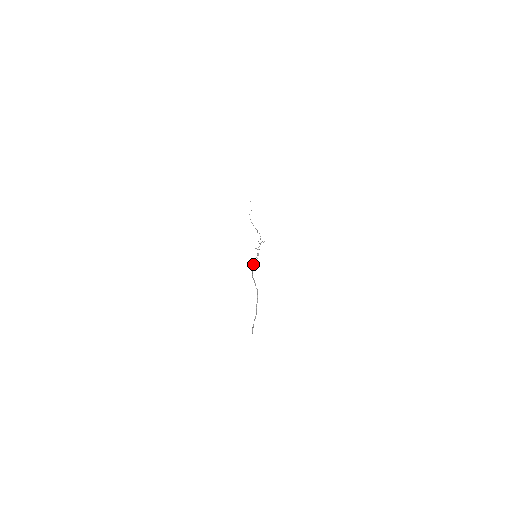
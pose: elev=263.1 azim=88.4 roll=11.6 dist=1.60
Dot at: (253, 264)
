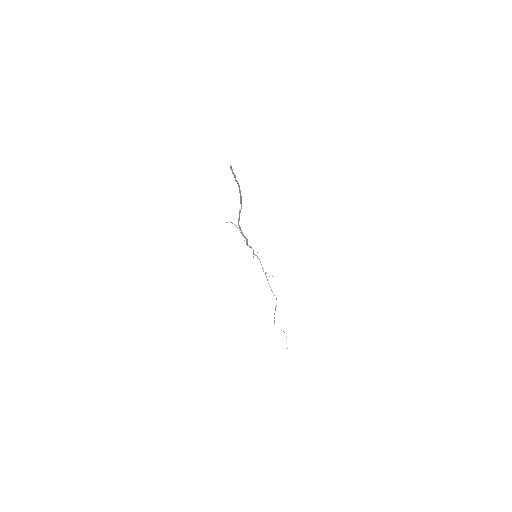
Dot at: (246, 243)
